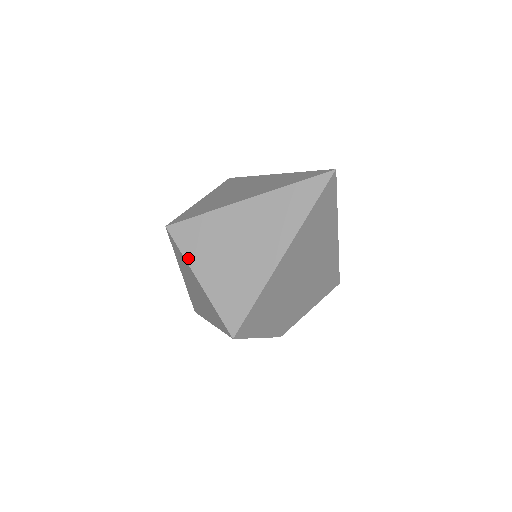
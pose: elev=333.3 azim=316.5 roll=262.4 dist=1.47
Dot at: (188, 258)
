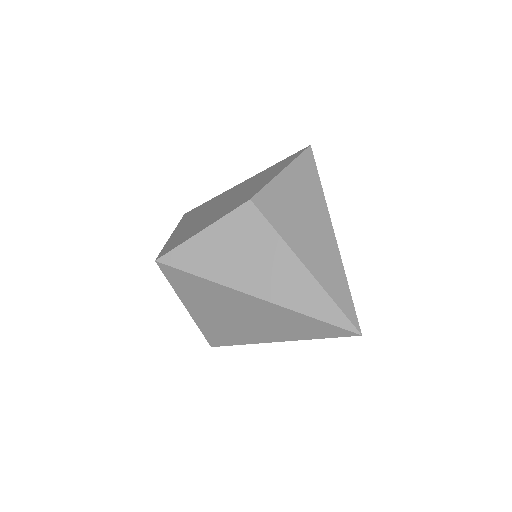
Dot at: occluded
